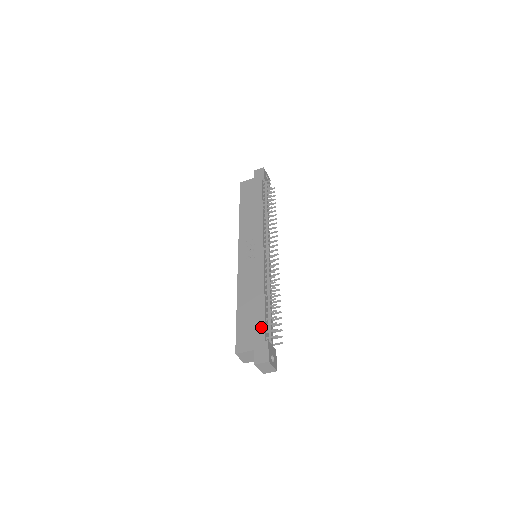
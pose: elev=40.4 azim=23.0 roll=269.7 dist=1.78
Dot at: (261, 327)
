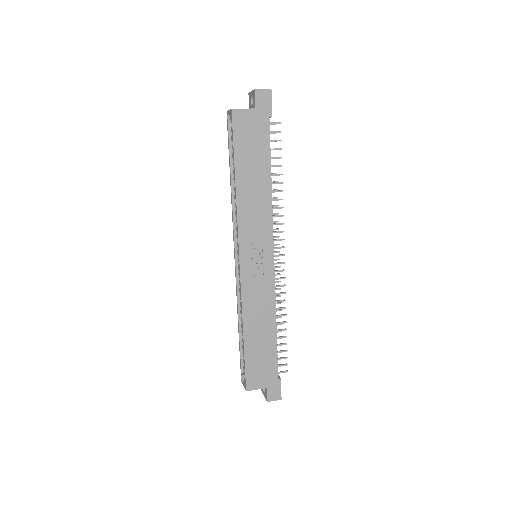
Dot at: (273, 364)
